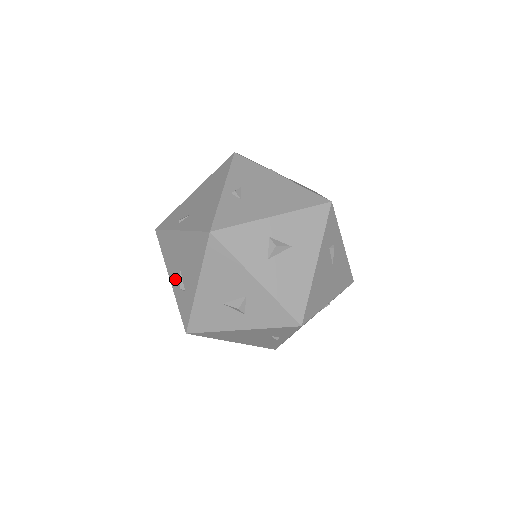
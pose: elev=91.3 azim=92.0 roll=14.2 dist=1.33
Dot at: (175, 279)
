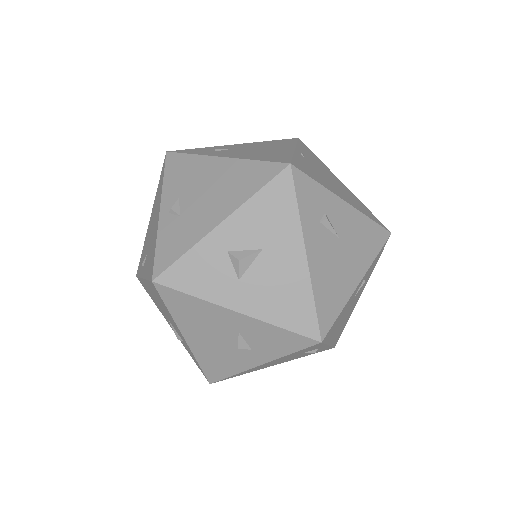
Dot at: occluded
